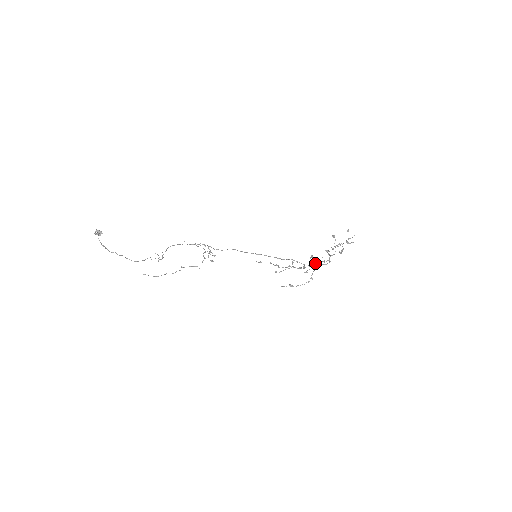
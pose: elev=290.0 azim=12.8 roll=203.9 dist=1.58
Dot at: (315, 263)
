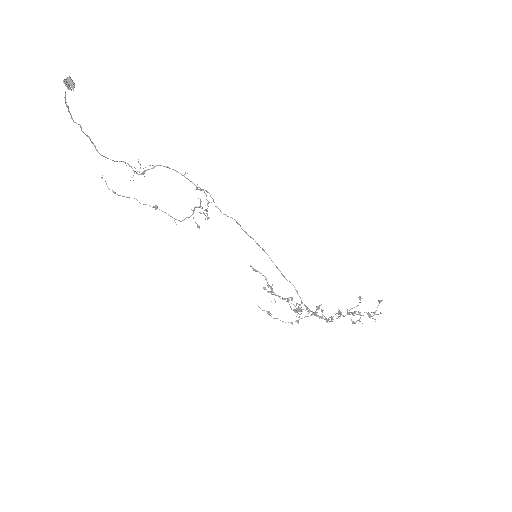
Dot at: (316, 312)
